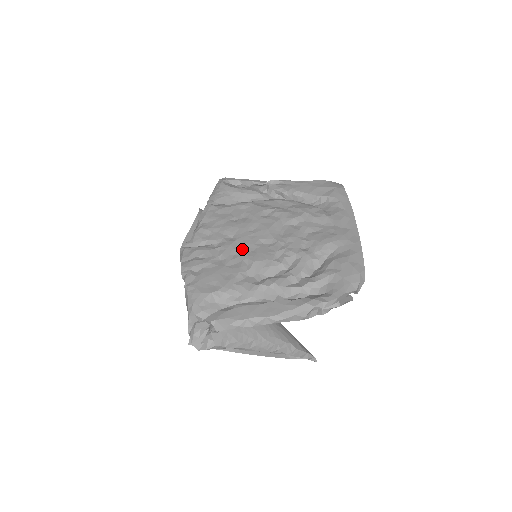
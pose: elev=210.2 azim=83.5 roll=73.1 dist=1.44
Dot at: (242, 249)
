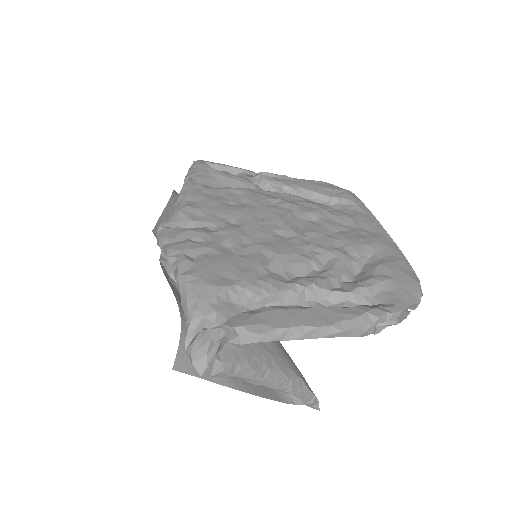
Dot at: (254, 237)
